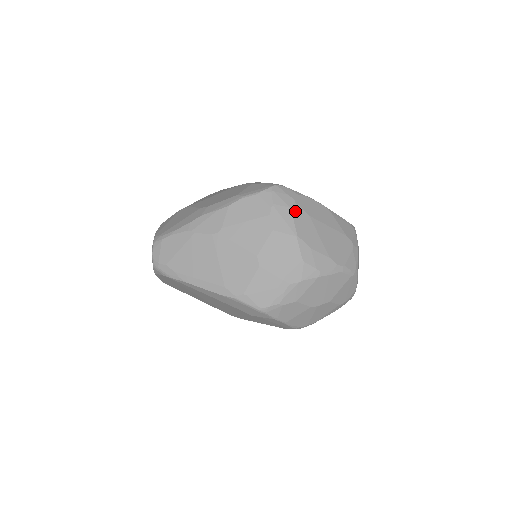
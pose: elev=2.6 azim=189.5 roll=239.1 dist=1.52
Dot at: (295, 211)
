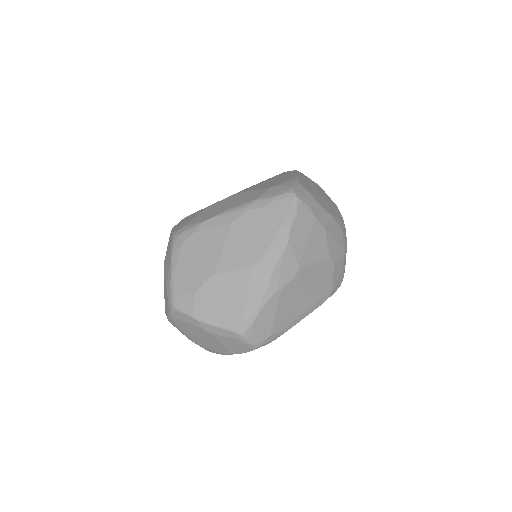
Dot at: (317, 200)
